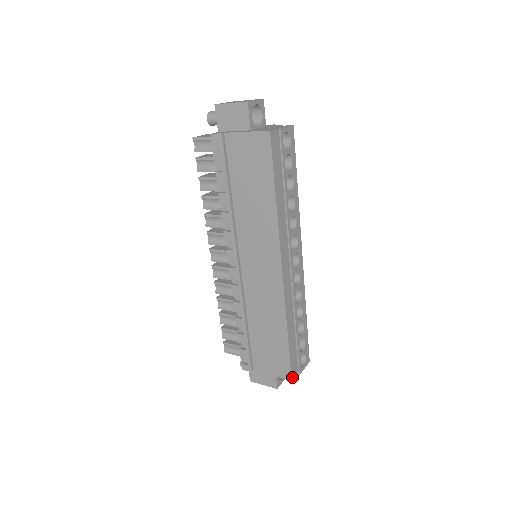
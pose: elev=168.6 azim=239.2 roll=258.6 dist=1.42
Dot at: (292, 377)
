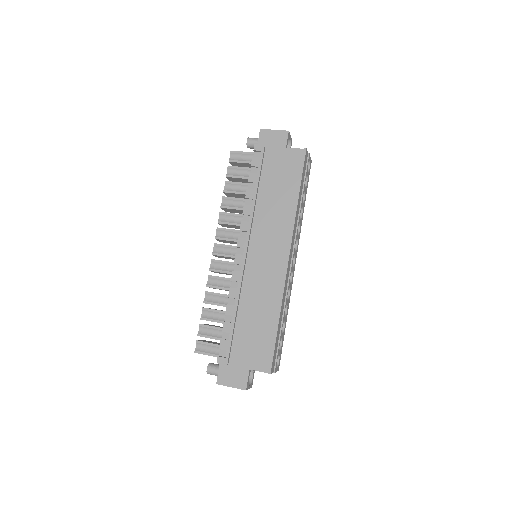
Dot at: (271, 368)
